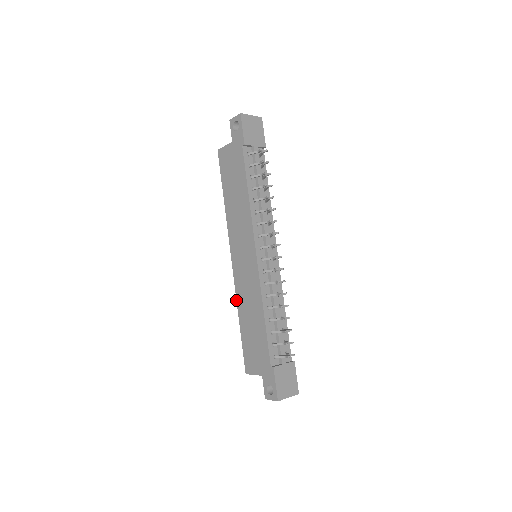
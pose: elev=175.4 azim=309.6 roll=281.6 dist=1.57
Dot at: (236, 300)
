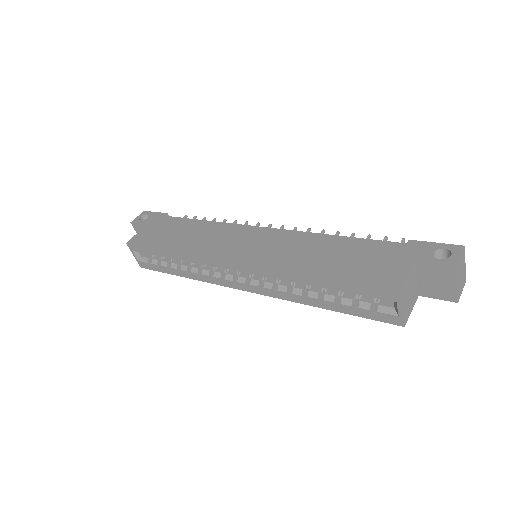
Dot at: (282, 271)
